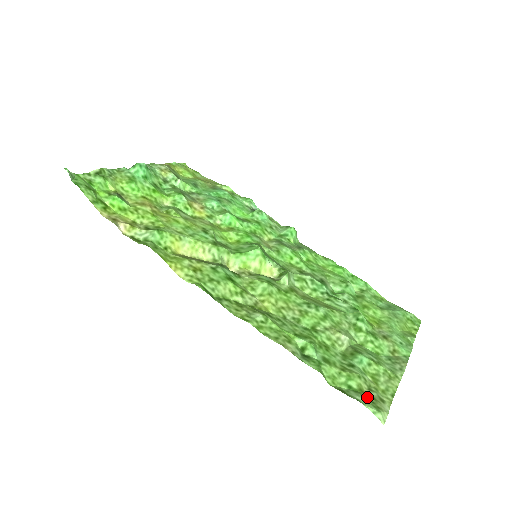
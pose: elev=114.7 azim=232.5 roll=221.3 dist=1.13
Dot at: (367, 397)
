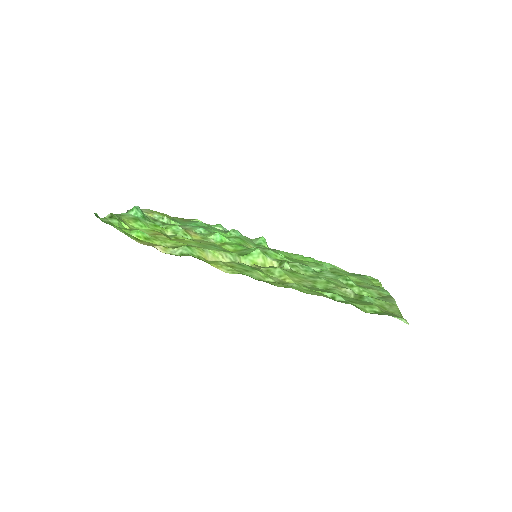
Dot at: (389, 314)
